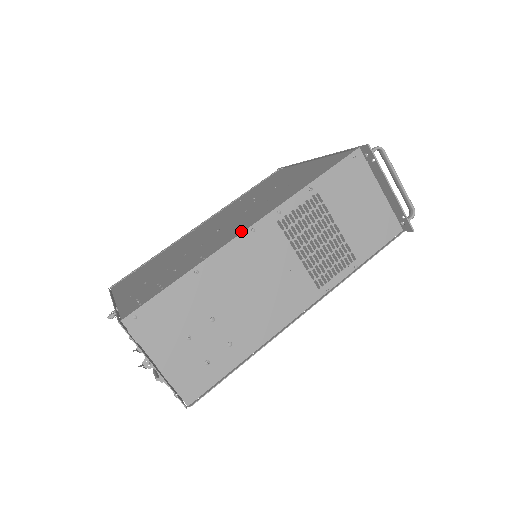
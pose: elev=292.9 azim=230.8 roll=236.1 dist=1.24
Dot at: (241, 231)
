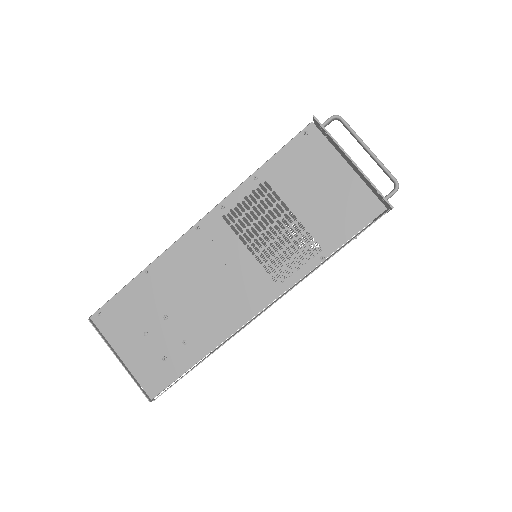
Dot at: occluded
